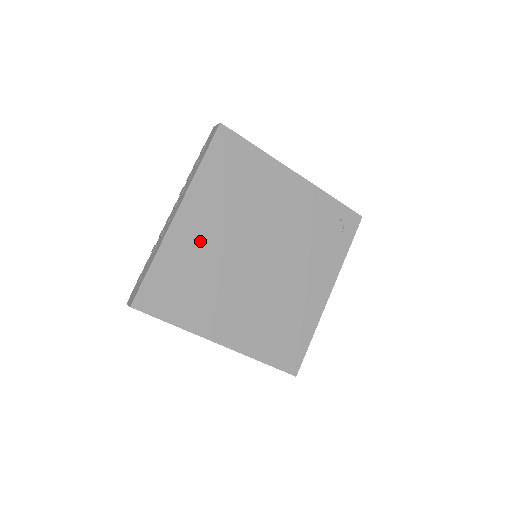
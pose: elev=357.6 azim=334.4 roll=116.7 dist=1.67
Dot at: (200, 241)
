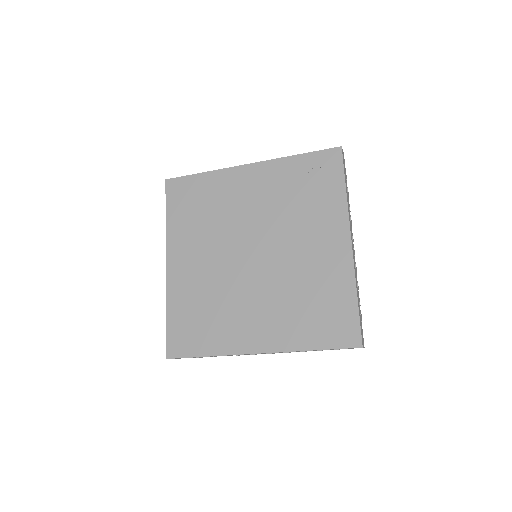
Dot at: (194, 275)
